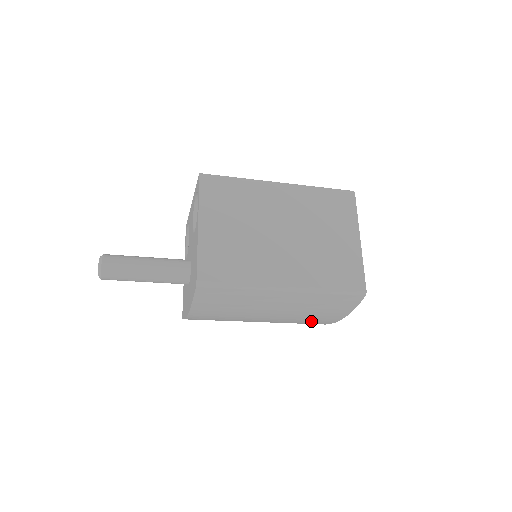
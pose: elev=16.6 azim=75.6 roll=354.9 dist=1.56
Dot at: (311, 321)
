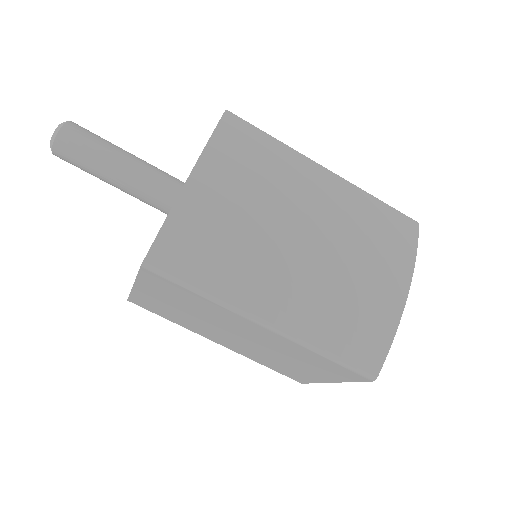
Dot at: (368, 289)
